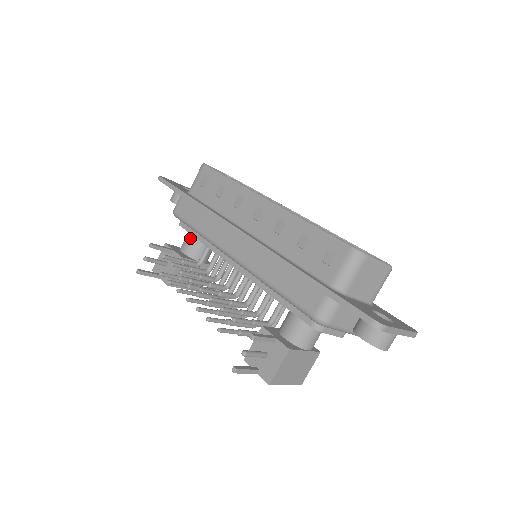
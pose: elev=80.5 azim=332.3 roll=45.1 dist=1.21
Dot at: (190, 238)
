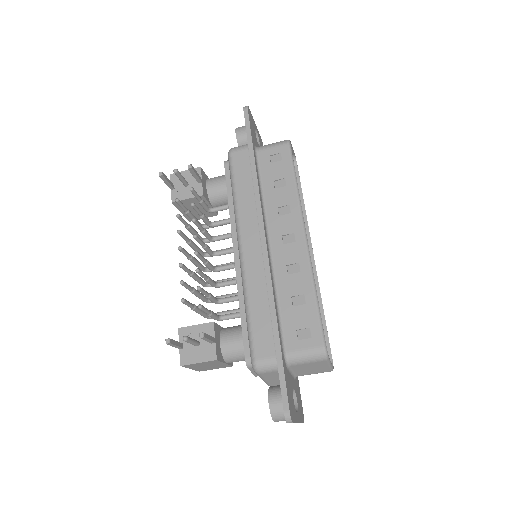
Dot at: (223, 184)
